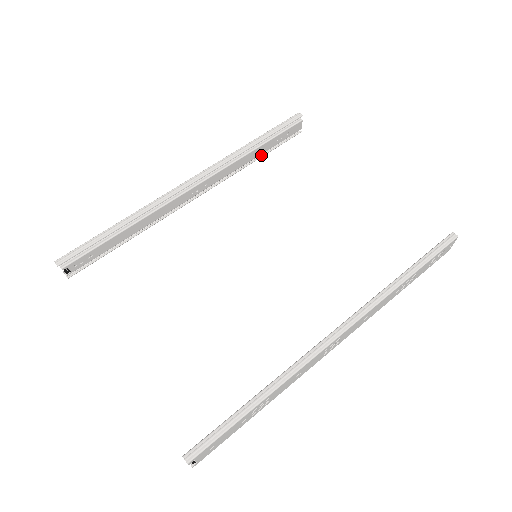
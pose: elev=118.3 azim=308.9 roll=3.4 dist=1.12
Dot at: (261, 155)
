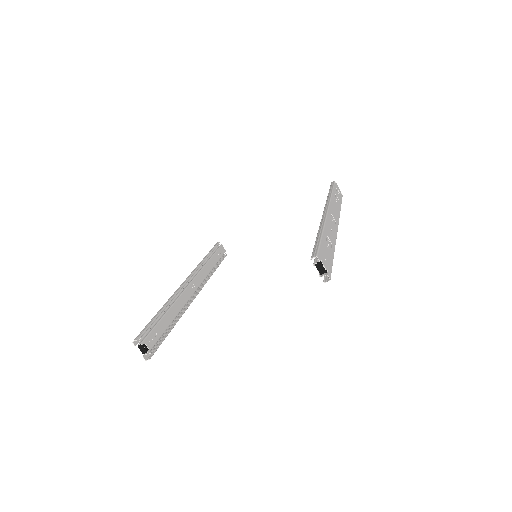
Dot at: occluded
